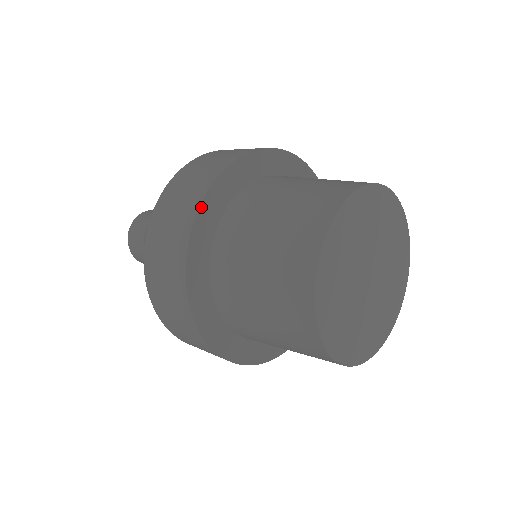
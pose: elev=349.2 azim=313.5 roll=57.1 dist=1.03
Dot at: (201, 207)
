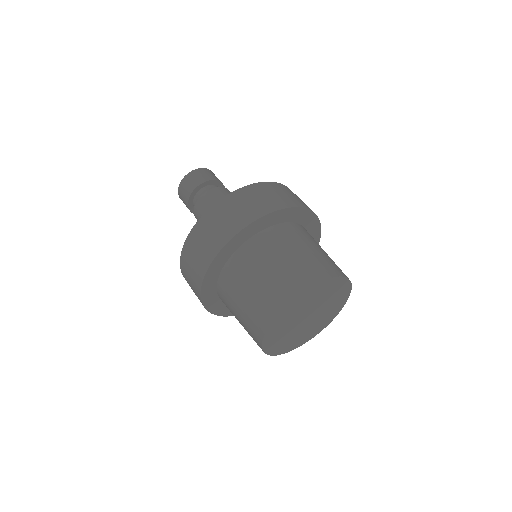
Dot at: (204, 280)
